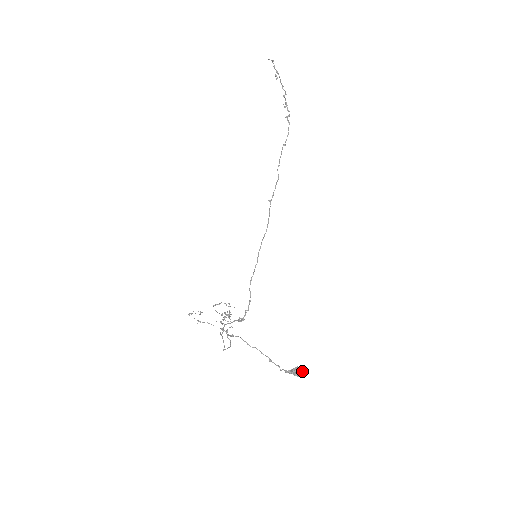
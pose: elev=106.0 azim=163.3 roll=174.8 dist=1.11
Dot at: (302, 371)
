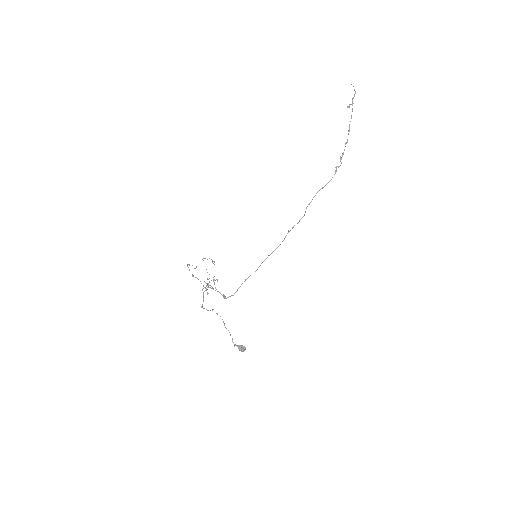
Dot at: occluded
